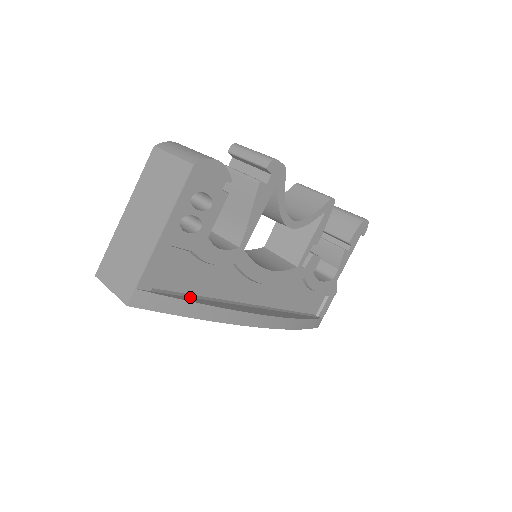
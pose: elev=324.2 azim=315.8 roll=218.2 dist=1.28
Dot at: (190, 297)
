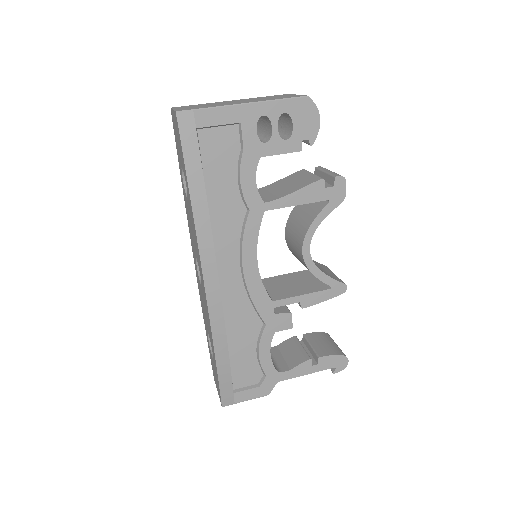
Dot at: occluded
